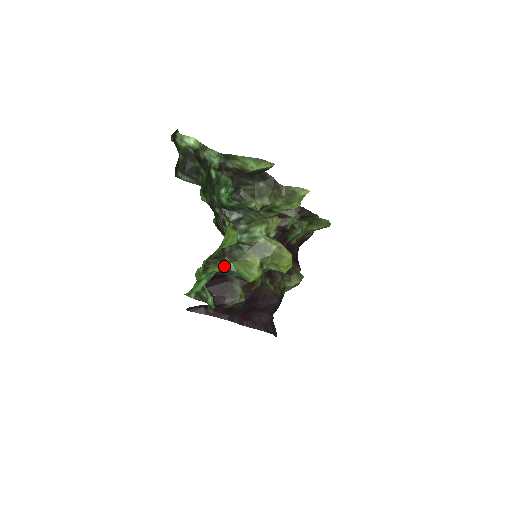
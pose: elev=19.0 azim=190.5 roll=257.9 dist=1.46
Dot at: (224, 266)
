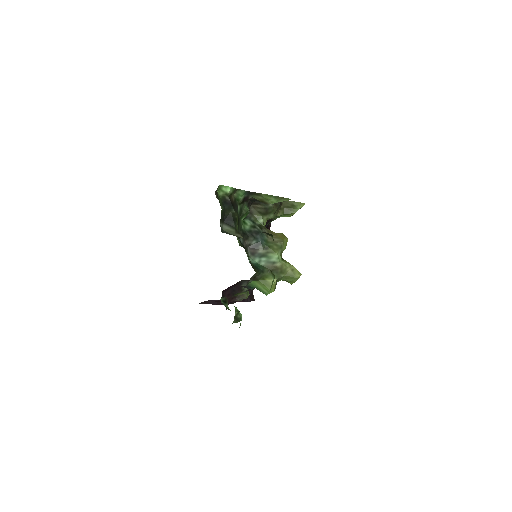
Dot at: (246, 285)
